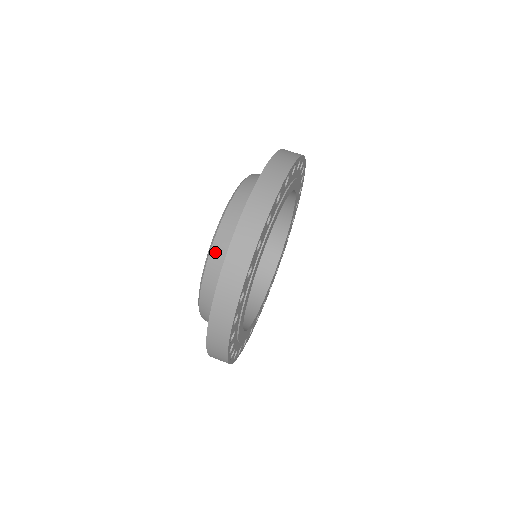
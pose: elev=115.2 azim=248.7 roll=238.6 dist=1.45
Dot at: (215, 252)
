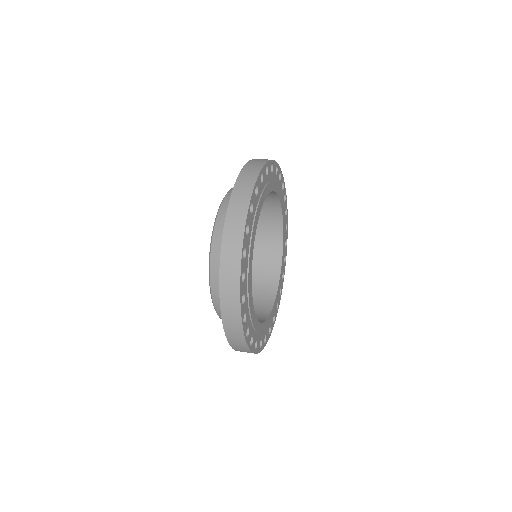
Dot at: occluded
